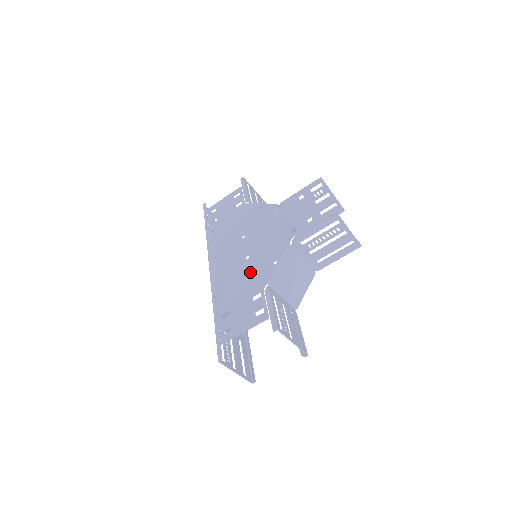
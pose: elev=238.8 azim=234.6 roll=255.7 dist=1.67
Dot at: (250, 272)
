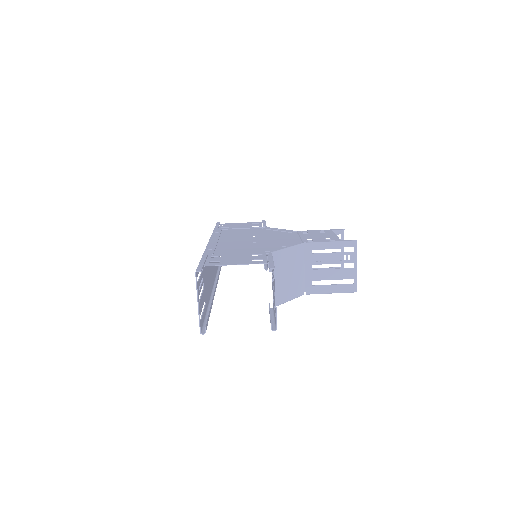
Dot at: (255, 247)
